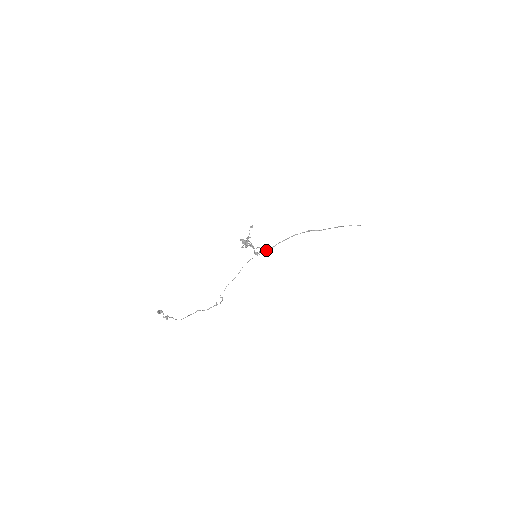
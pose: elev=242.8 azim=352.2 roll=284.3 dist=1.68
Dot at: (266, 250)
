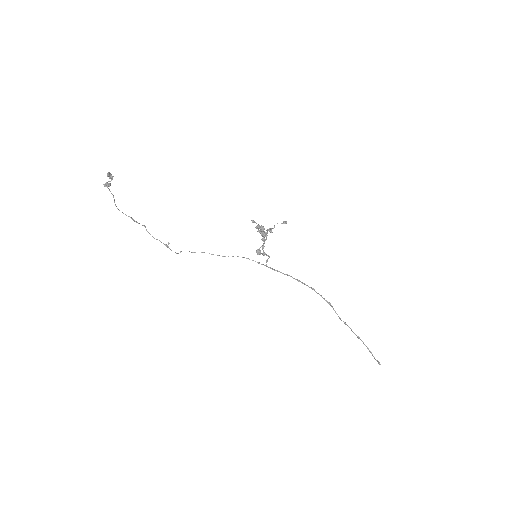
Dot at: occluded
